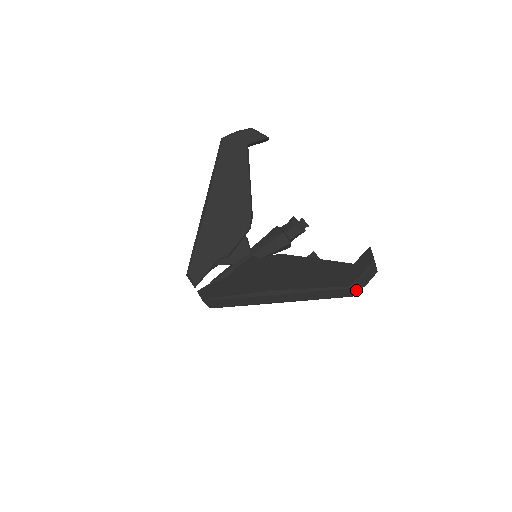
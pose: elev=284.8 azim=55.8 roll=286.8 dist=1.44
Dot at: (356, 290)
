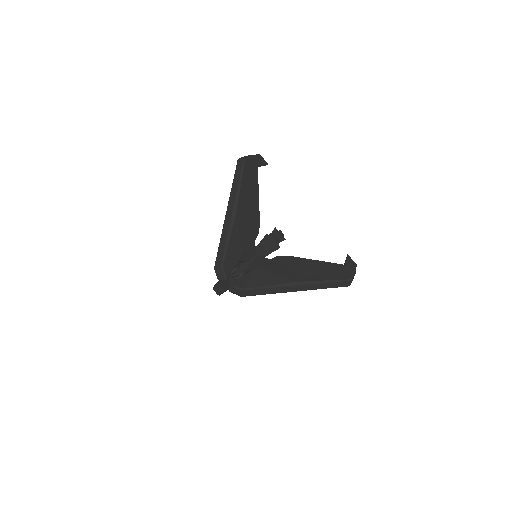
Dot at: (351, 282)
